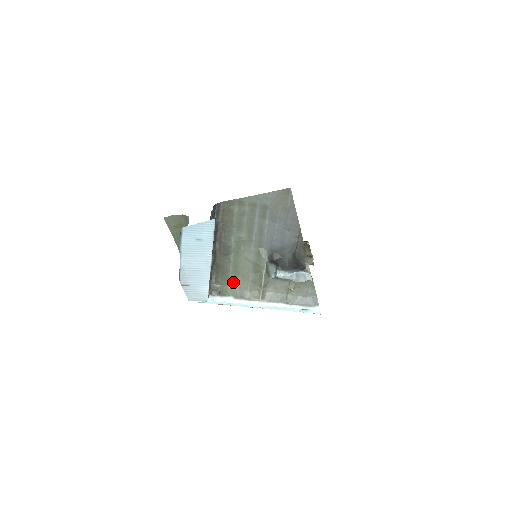
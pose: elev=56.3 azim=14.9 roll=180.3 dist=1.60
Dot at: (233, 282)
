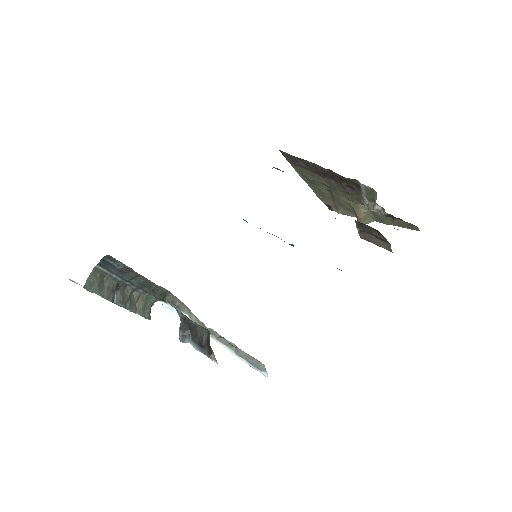
Dot at: occluded
